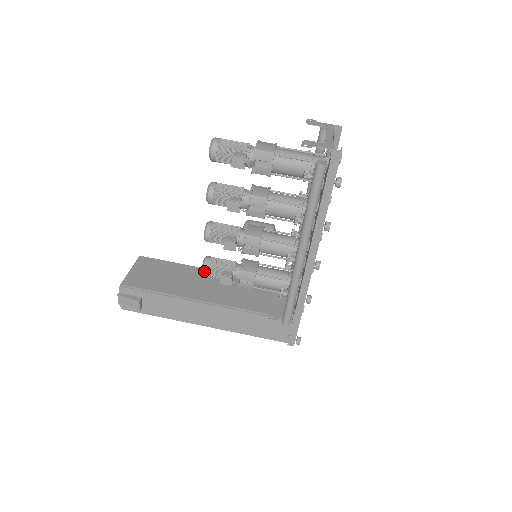
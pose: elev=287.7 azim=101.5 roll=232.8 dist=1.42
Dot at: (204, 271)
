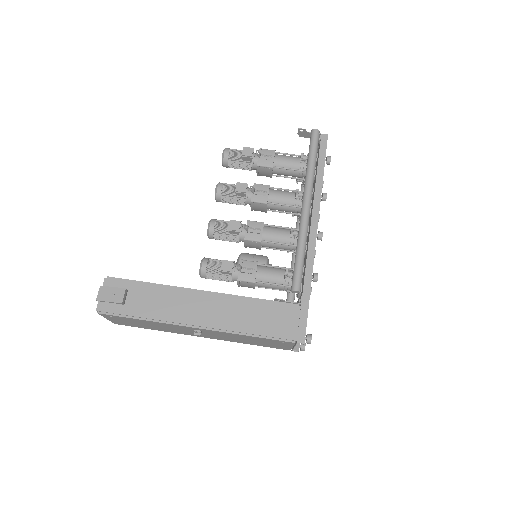
Dot at: (203, 264)
